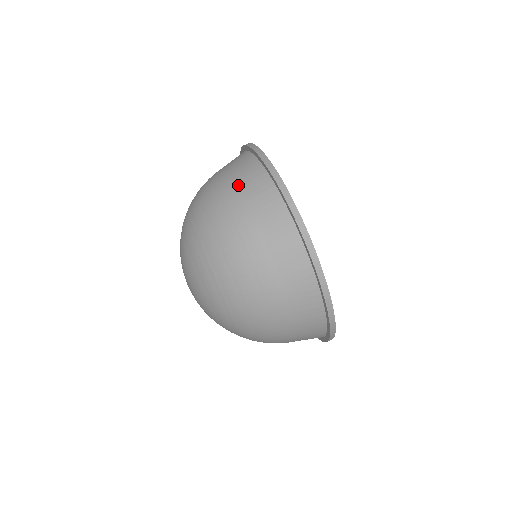
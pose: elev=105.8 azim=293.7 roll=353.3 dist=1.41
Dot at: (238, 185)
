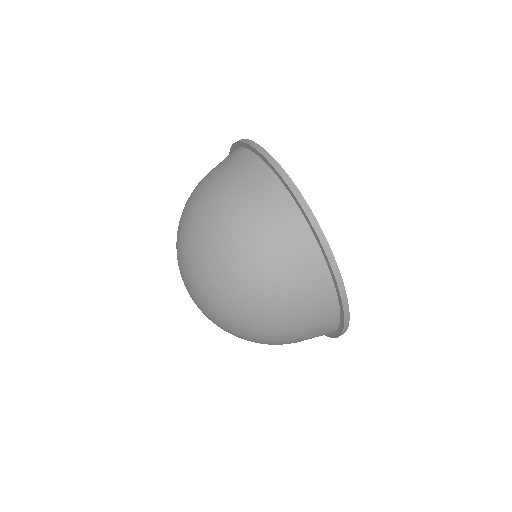
Dot at: (260, 211)
